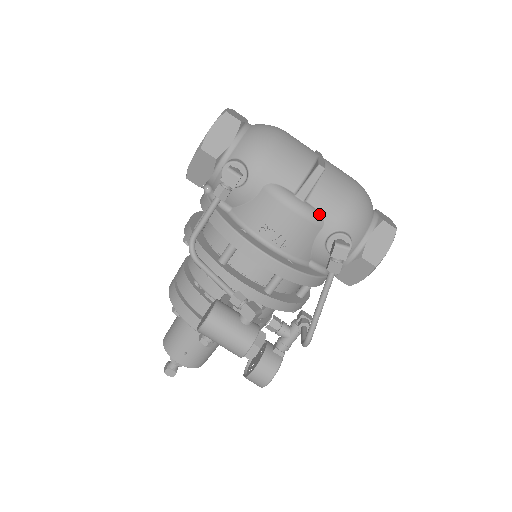
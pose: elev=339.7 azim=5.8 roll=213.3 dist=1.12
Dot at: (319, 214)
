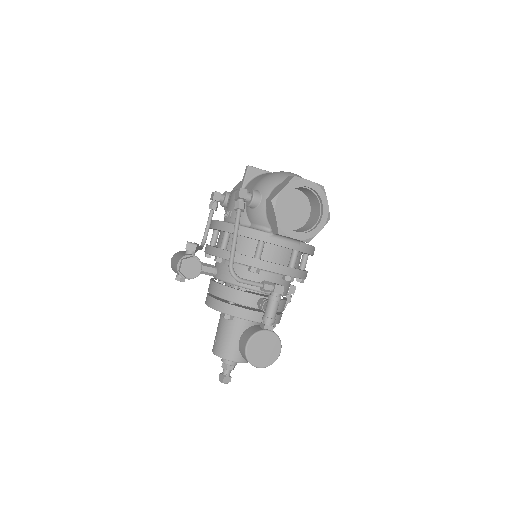
Dot at: (247, 190)
